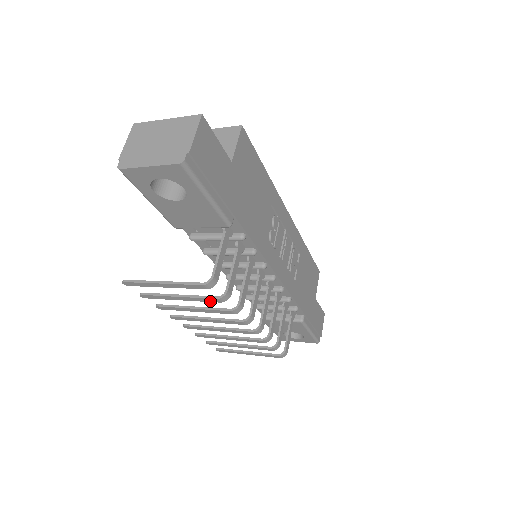
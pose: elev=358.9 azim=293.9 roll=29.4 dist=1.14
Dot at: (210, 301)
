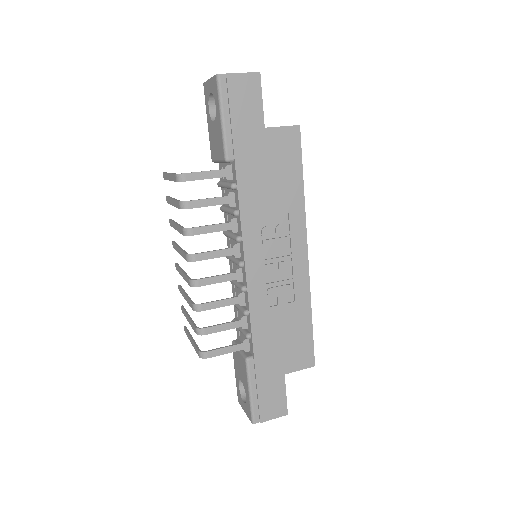
Dot at: (178, 207)
